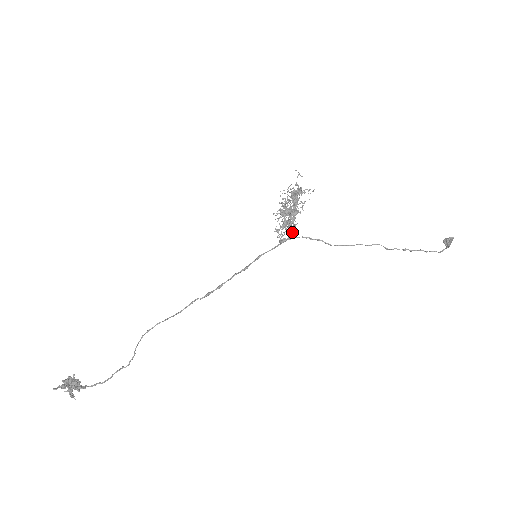
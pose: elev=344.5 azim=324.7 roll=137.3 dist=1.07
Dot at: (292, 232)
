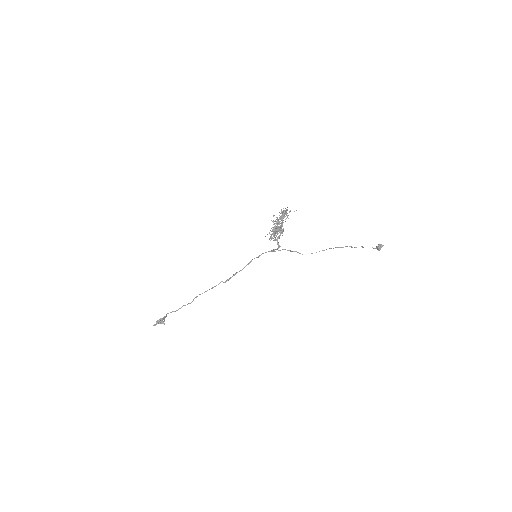
Dot at: occluded
